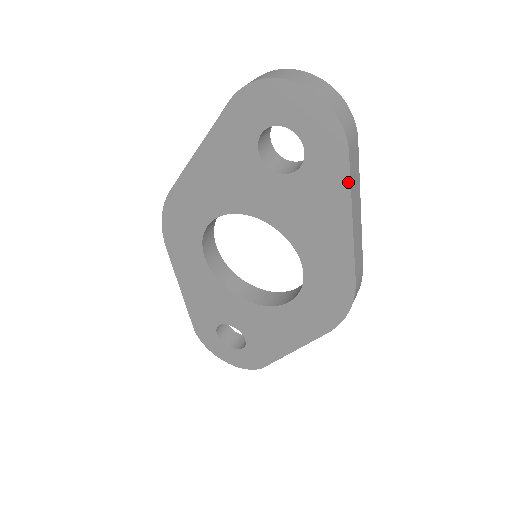
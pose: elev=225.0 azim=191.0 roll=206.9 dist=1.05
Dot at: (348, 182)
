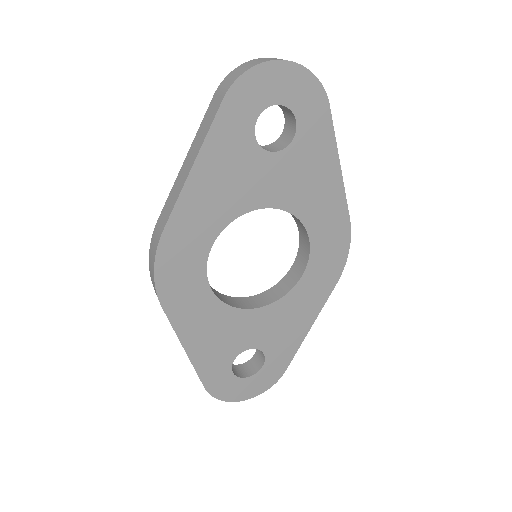
Dot at: (333, 132)
